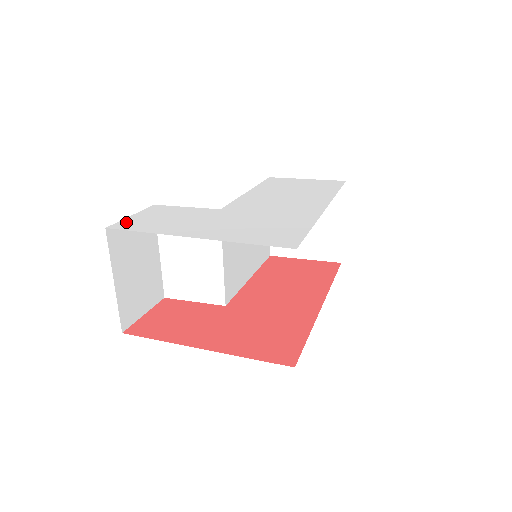
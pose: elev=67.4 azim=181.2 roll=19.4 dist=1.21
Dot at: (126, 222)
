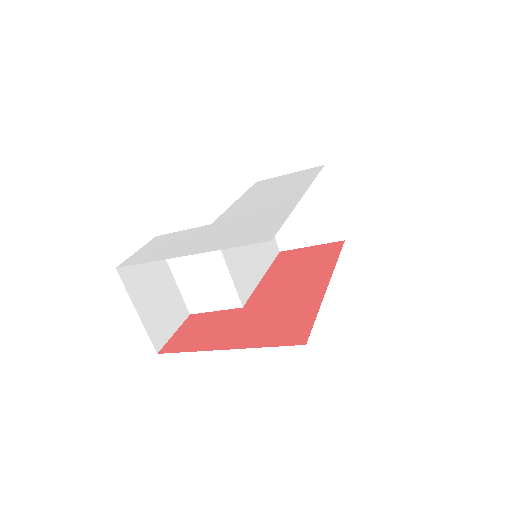
Dot at: (132, 258)
